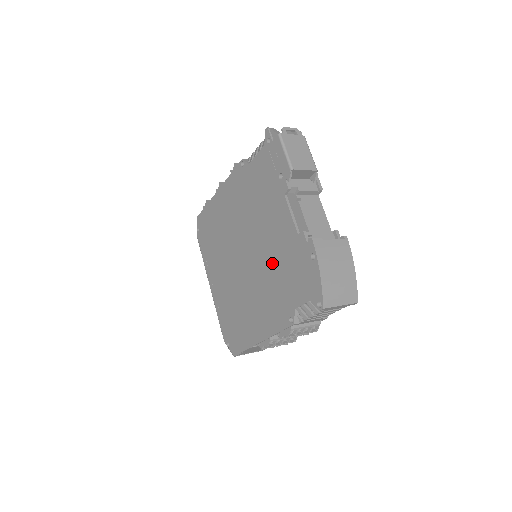
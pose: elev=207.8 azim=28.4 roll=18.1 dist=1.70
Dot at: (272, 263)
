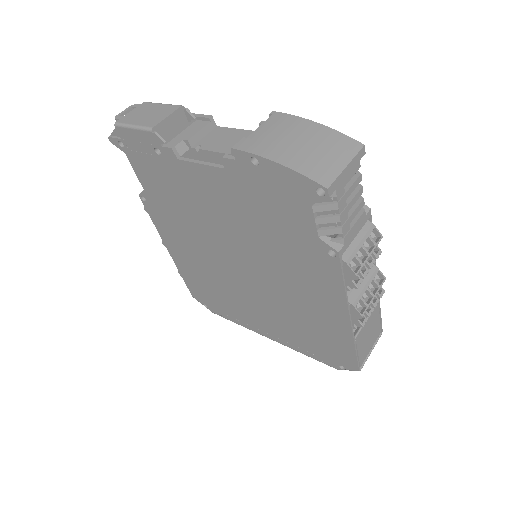
Dot at: (253, 232)
